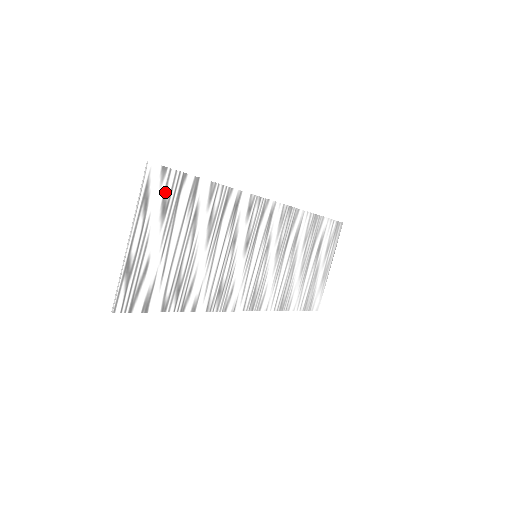
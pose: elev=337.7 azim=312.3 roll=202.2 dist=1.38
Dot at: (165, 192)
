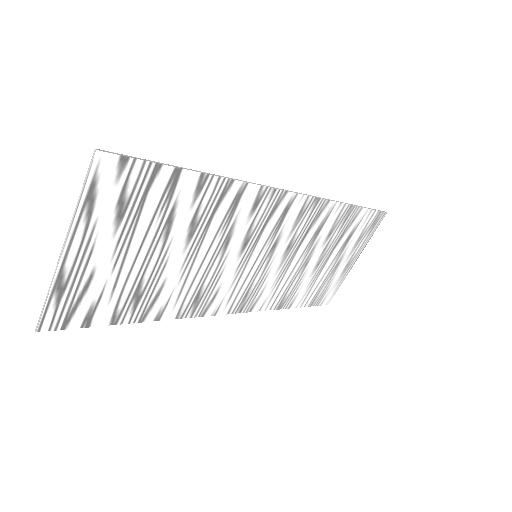
Dot at: (124, 190)
